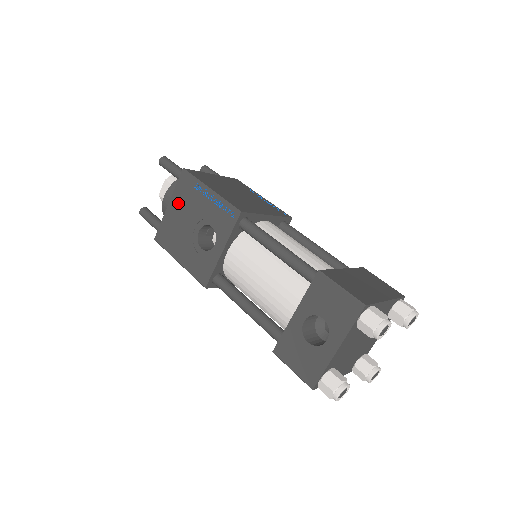
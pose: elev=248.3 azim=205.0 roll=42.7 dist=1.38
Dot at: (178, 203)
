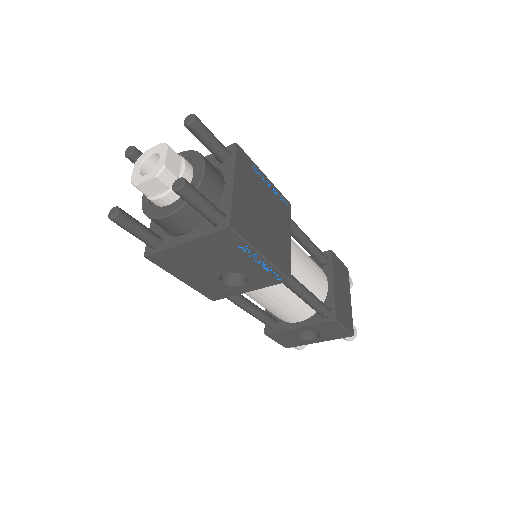
Dot at: (204, 248)
